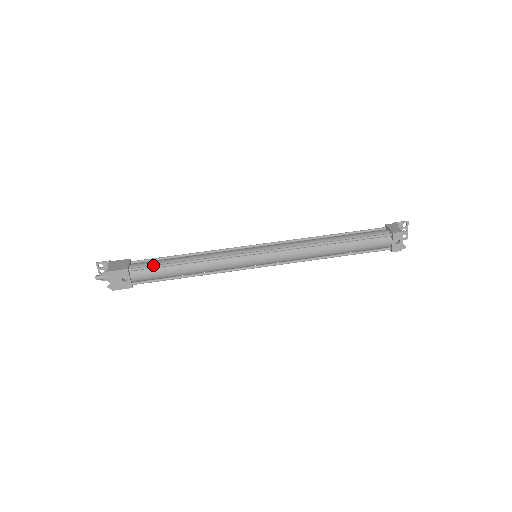
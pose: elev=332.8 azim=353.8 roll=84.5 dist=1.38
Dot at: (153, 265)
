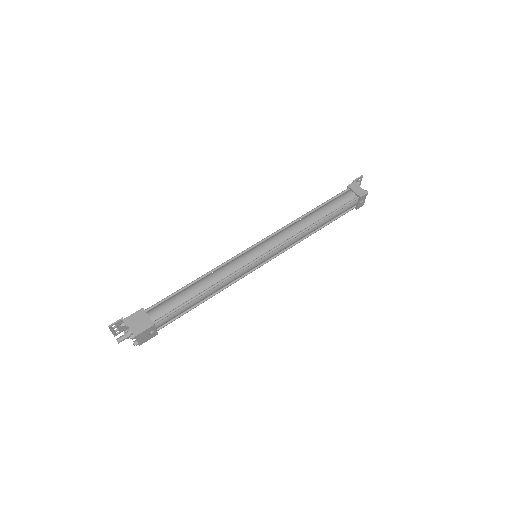
Dot at: (175, 309)
